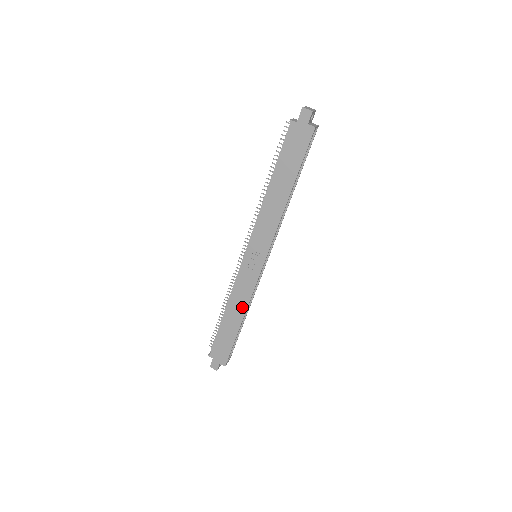
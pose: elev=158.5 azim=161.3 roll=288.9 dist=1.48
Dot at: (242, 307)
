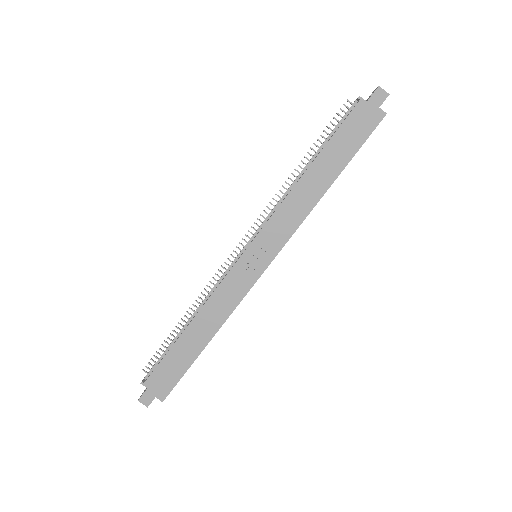
Dot at: (217, 320)
